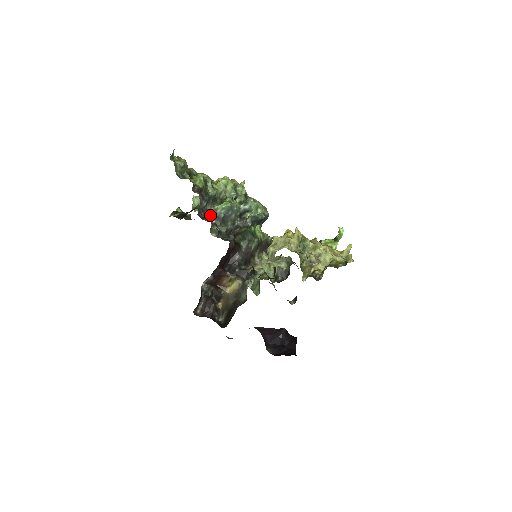
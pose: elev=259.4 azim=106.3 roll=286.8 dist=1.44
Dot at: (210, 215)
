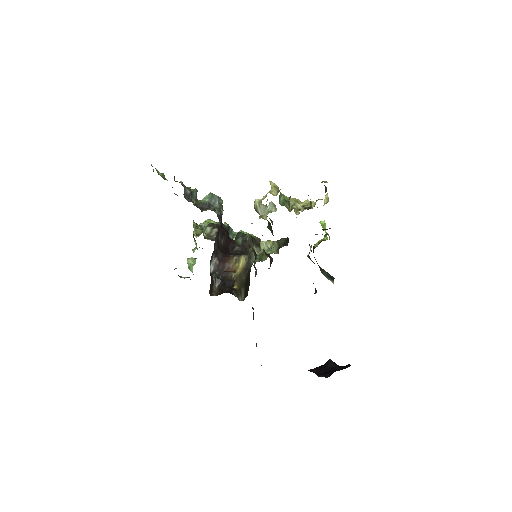
Dot at: (197, 206)
